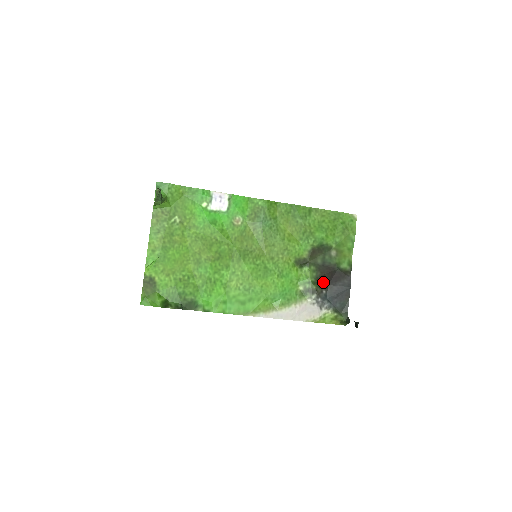
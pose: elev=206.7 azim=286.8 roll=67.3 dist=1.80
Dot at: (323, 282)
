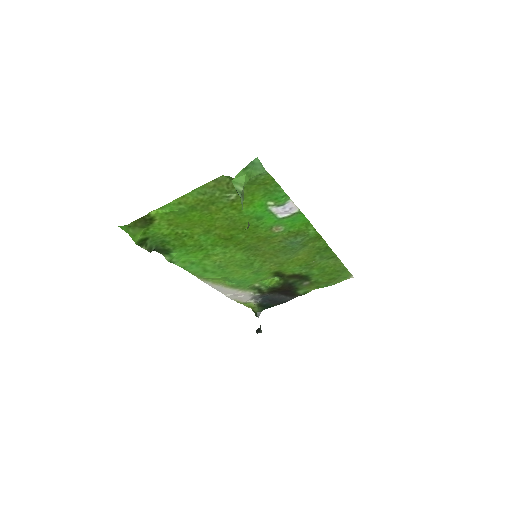
Dot at: (275, 290)
